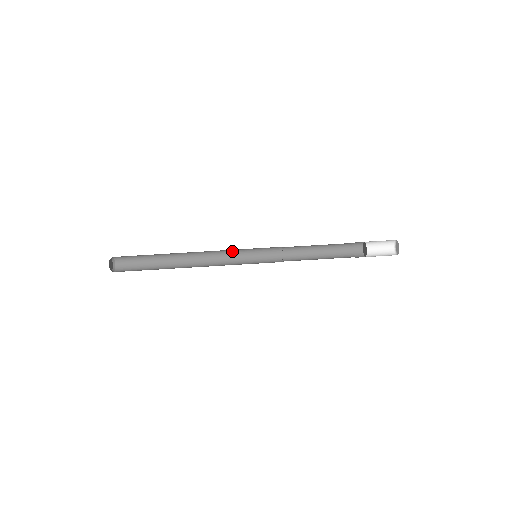
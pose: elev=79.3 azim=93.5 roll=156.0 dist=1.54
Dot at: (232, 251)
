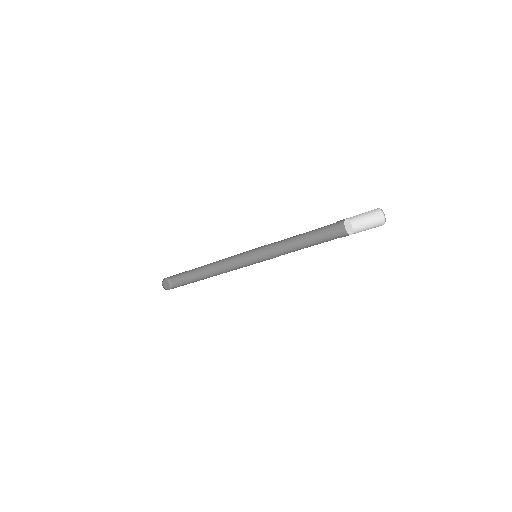
Dot at: (237, 254)
